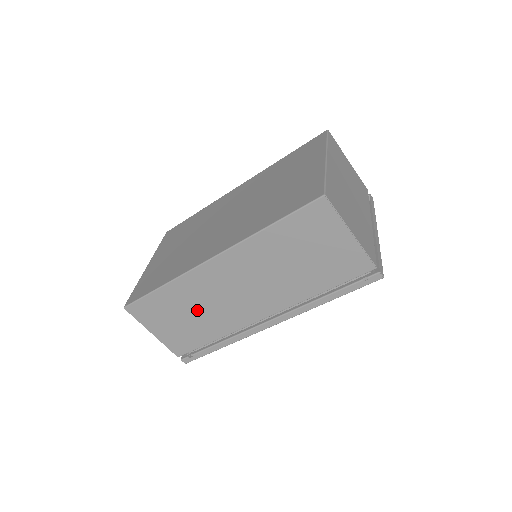
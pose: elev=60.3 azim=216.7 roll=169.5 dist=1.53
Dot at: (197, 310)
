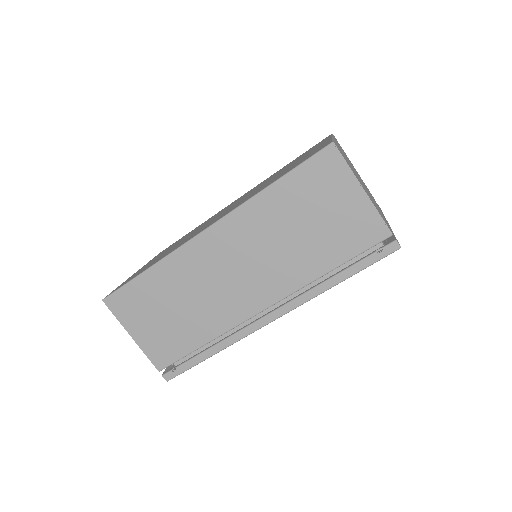
Dot at: (186, 300)
